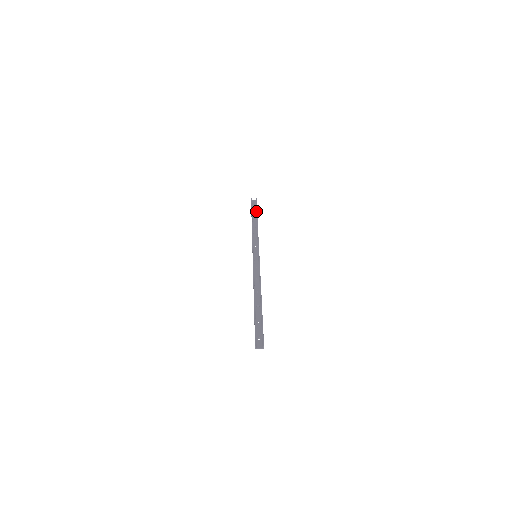
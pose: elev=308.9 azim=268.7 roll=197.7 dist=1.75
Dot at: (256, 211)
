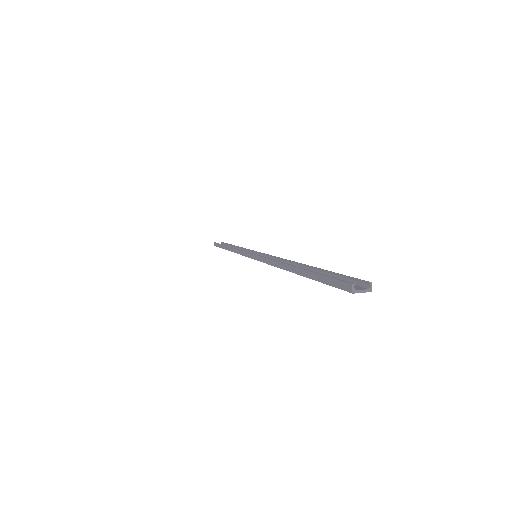
Dot at: occluded
